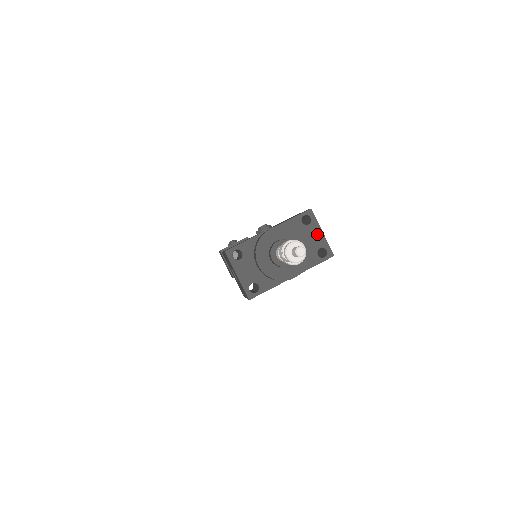
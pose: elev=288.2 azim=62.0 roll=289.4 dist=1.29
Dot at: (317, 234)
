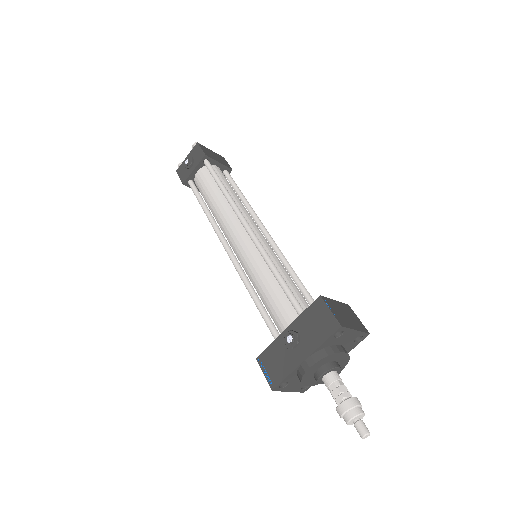
Dot at: (351, 334)
